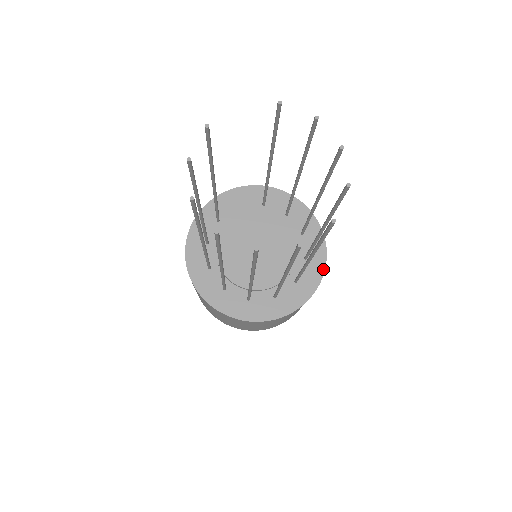
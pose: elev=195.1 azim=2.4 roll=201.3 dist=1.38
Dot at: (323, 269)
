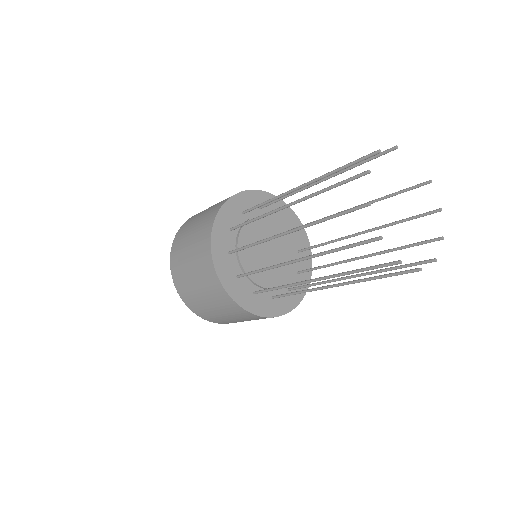
Dot at: (293, 307)
